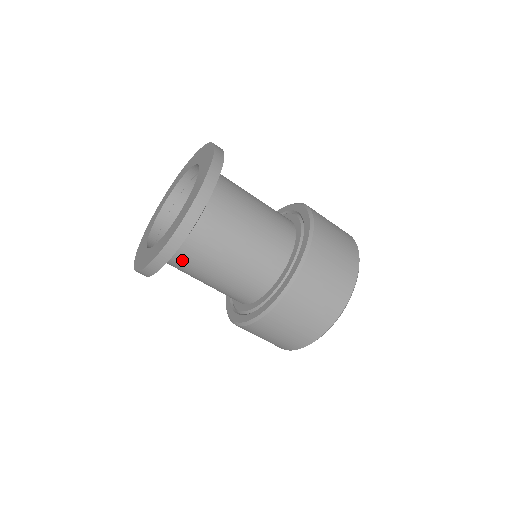
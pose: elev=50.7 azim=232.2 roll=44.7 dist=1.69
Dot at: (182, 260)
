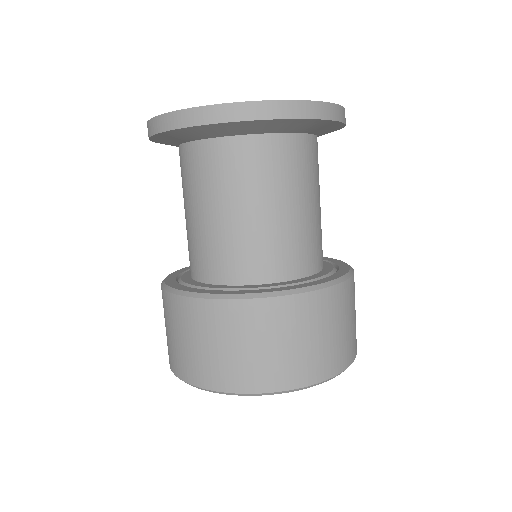
Dot at: (219, 154)
